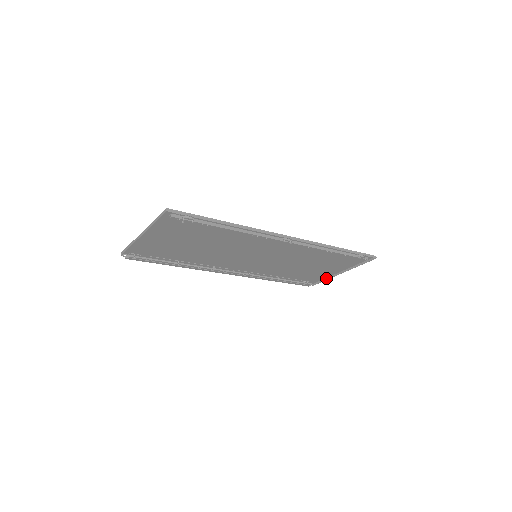
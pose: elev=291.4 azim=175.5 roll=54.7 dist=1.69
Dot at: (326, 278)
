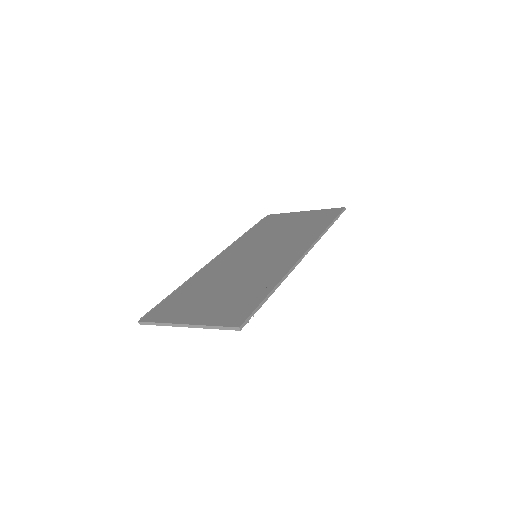
Dot at: occluded
